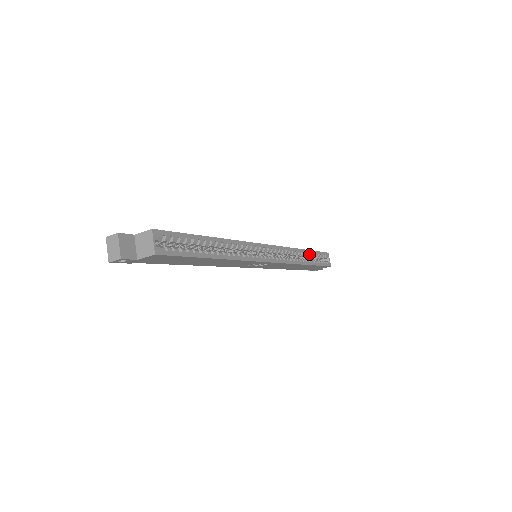
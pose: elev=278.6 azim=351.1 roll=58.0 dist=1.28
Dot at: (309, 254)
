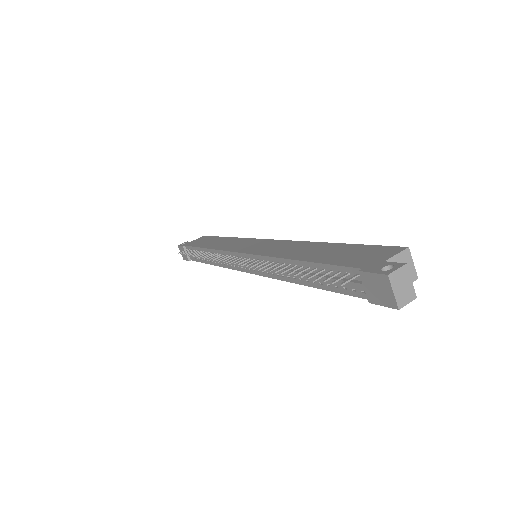
Dot at: occluded
